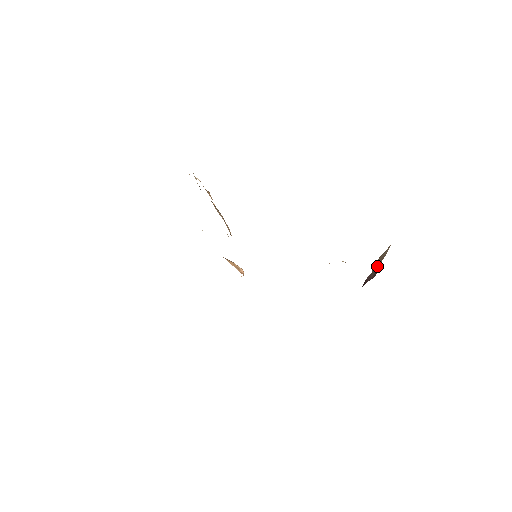
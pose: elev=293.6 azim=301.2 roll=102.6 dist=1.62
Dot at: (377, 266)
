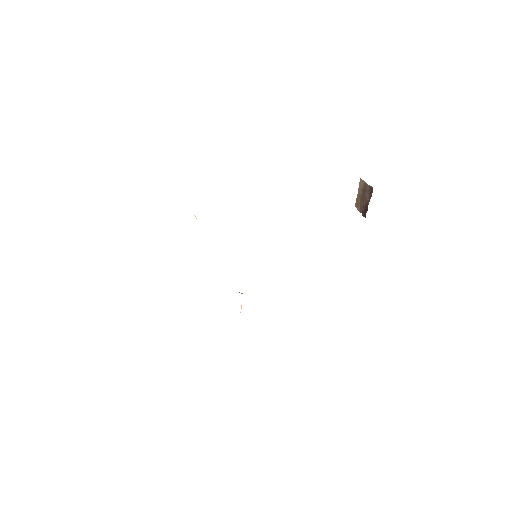
Dot at: (366, 190)
